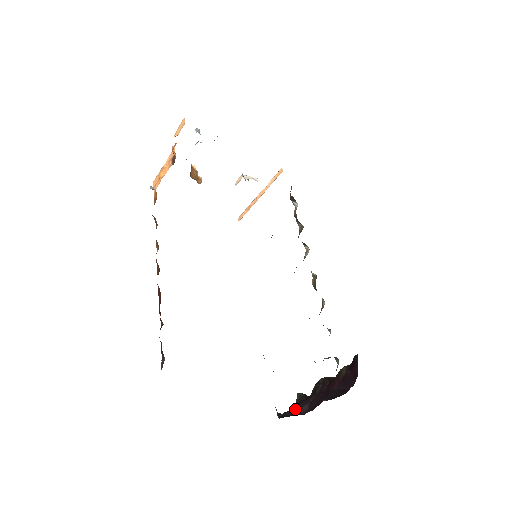
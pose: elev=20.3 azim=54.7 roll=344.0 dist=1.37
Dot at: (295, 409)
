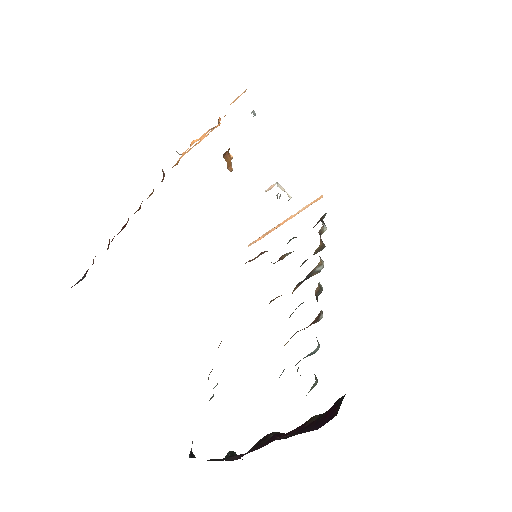
Dot at: occluded
